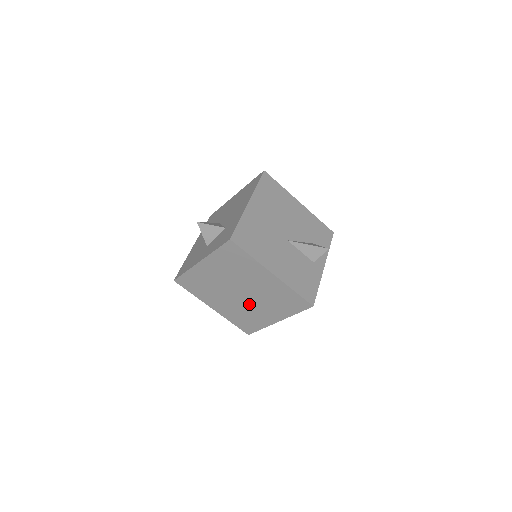
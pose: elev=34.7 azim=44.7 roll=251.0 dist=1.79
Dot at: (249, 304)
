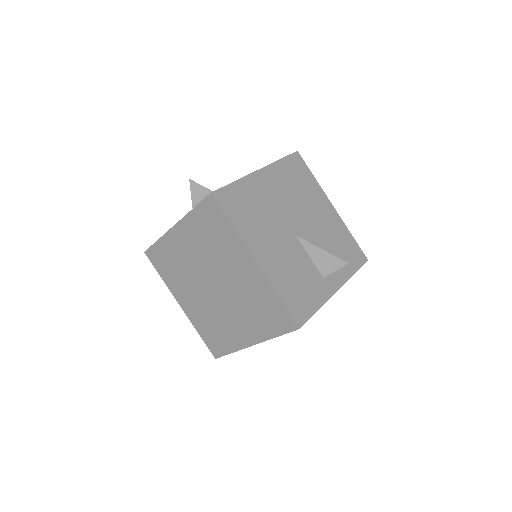
Dot at: (221, 307)
